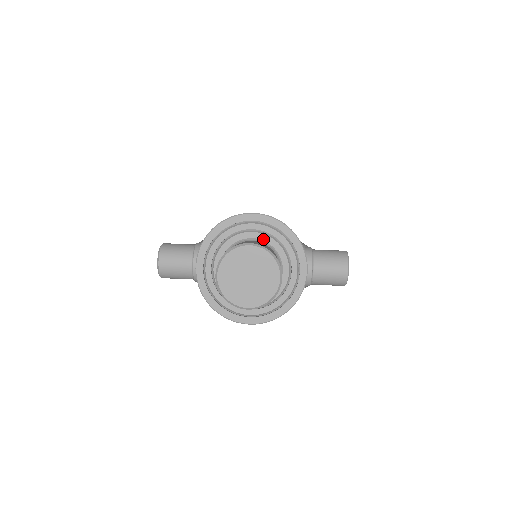
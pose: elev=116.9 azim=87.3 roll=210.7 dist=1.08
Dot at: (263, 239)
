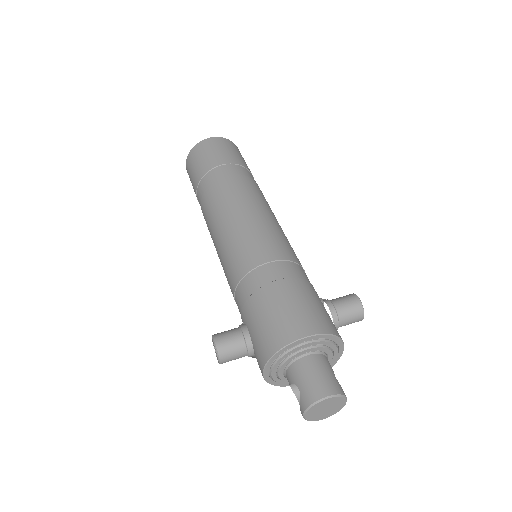
Dot at: (314, 350)
